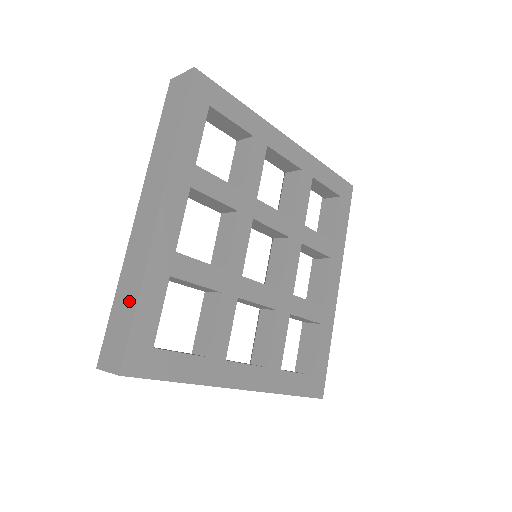
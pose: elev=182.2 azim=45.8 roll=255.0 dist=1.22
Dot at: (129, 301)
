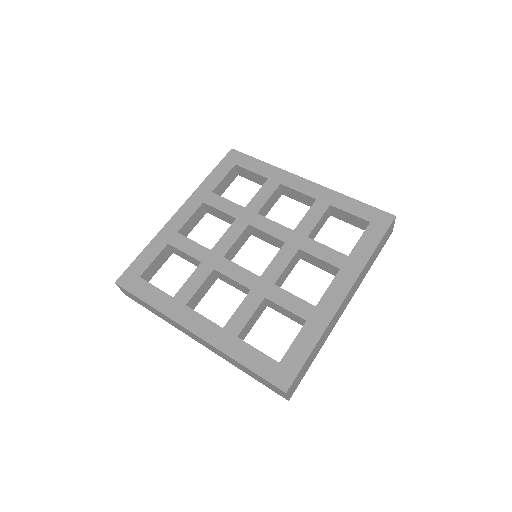
Dot at: occluded
